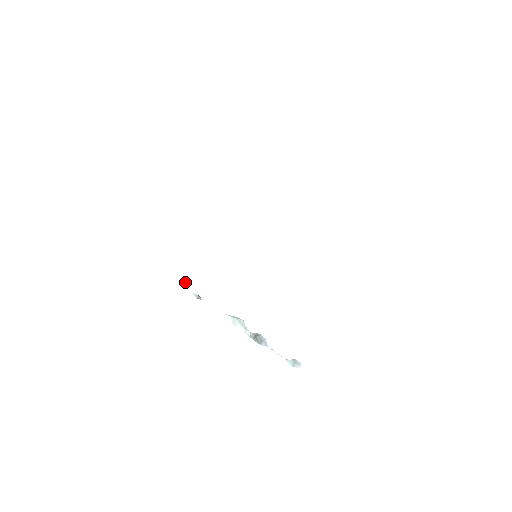
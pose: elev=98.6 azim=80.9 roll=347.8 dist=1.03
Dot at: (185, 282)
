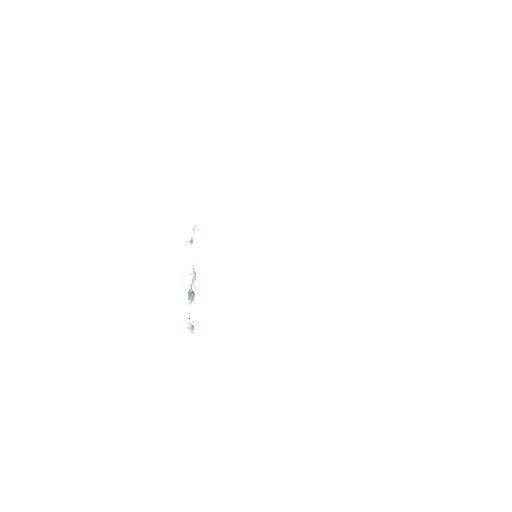
Dot at: occluded
